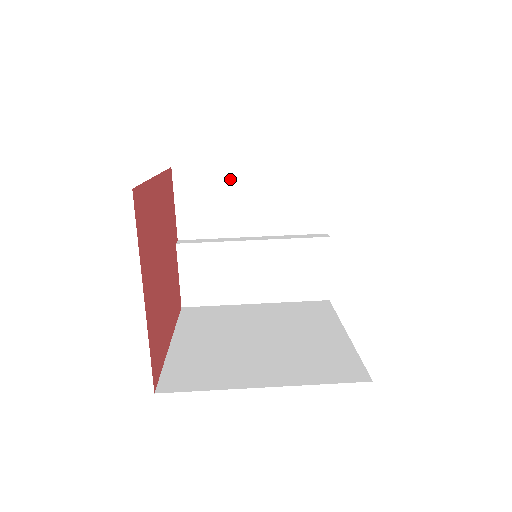
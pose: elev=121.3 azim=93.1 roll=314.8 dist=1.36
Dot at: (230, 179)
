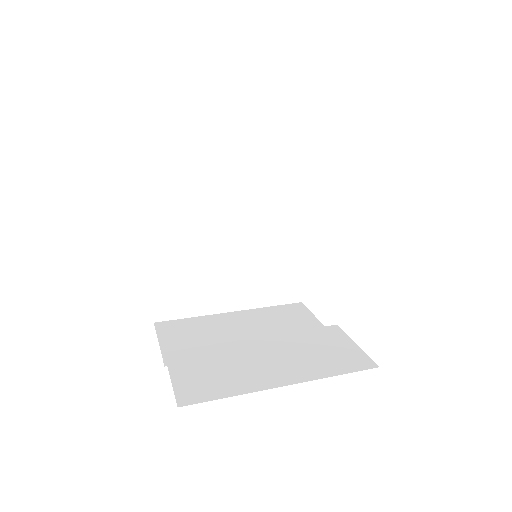
Dot at: (215, 321)
